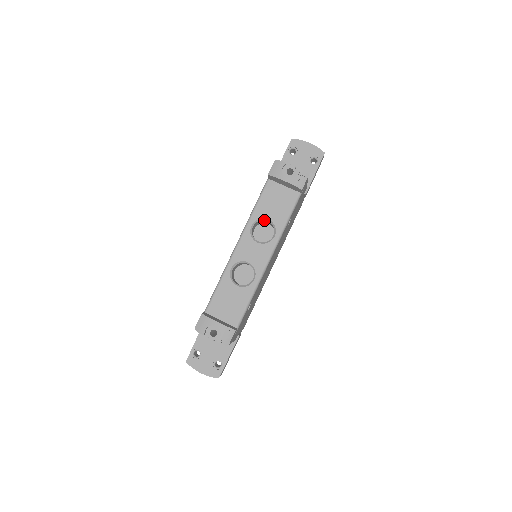
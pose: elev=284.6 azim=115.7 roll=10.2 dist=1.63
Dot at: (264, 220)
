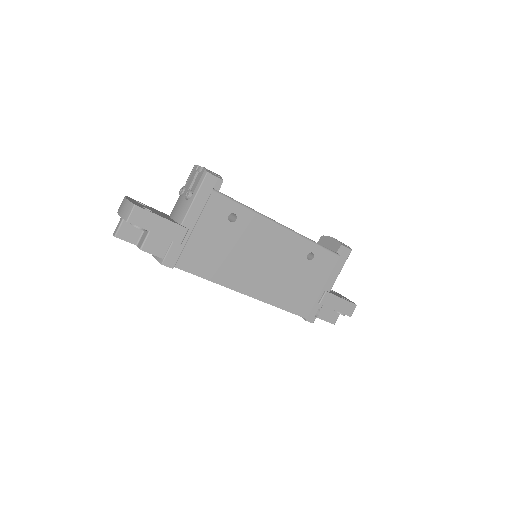
Dot at: occluded
